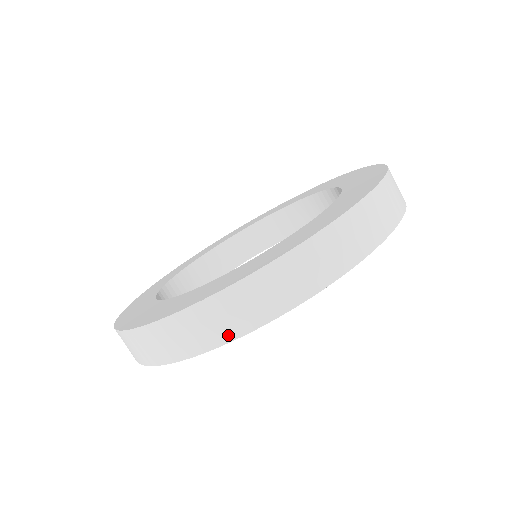
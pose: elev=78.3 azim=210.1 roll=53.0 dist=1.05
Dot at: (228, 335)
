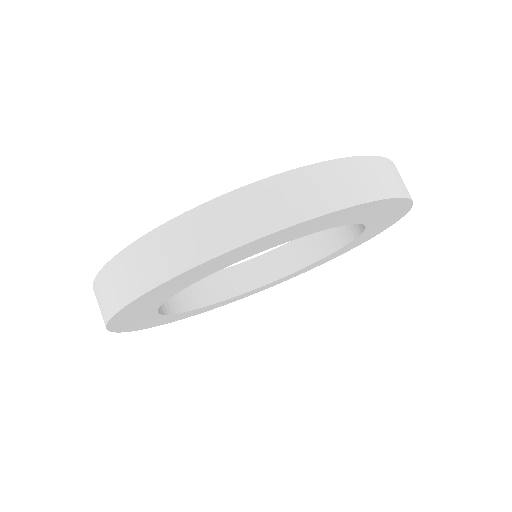
Dot at: (325, 206)
